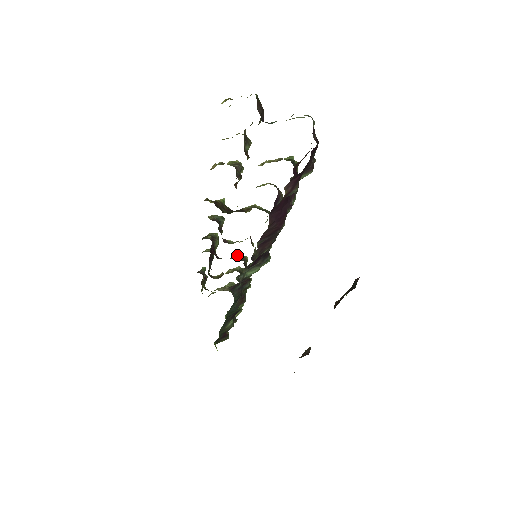
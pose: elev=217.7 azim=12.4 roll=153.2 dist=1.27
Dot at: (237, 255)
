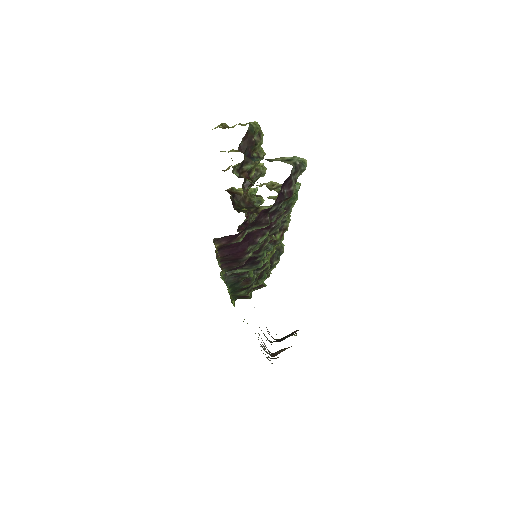
Dot at: occluded
